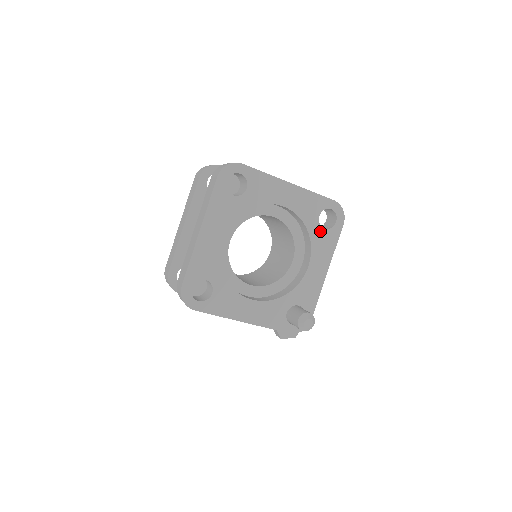
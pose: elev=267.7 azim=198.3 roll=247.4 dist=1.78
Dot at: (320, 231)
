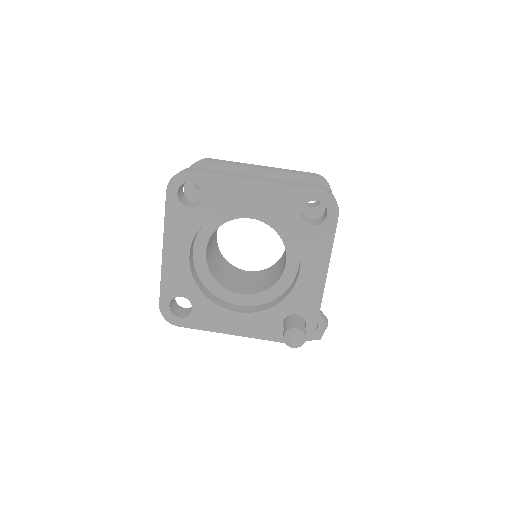
Dot at: (307, 229)
